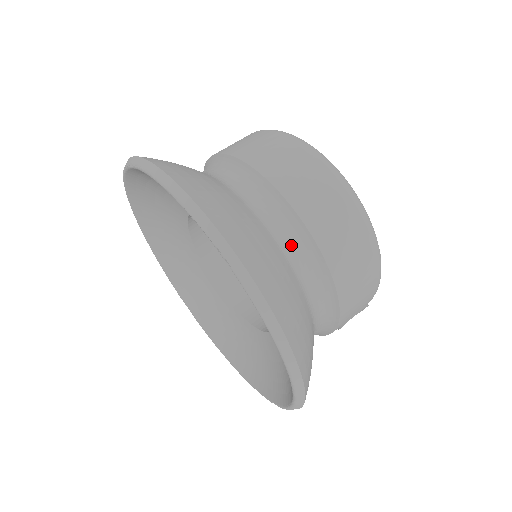
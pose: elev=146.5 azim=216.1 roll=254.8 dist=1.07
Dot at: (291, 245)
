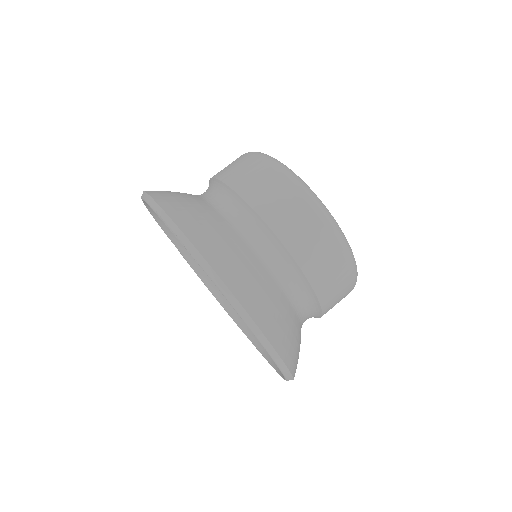
Dot at: (302, 305)
